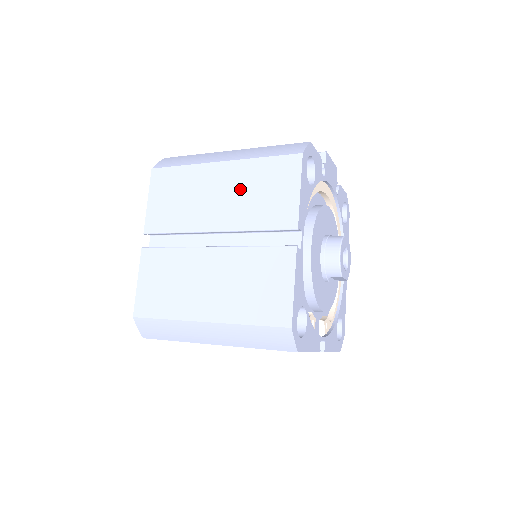
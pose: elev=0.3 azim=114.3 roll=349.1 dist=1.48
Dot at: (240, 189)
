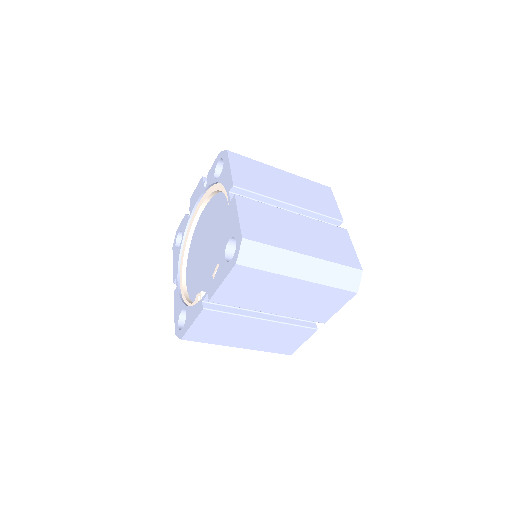
Dot at: (301, 189)
